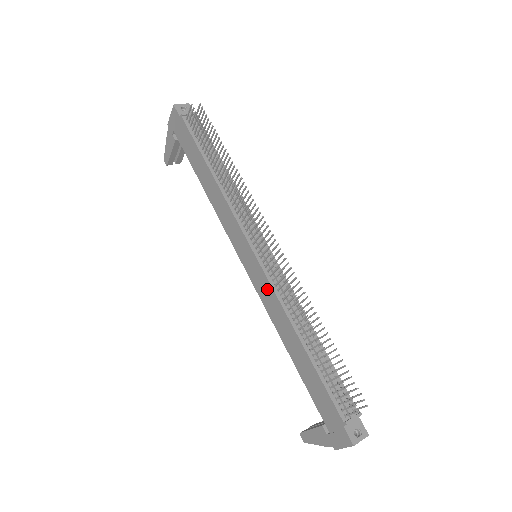
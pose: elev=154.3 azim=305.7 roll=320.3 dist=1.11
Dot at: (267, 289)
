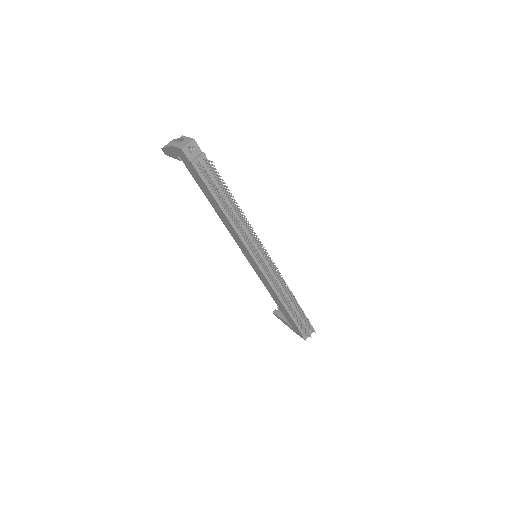
Dot at: (264, 279)
